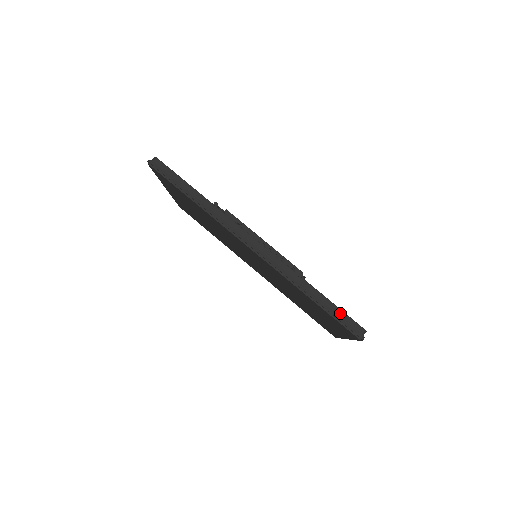
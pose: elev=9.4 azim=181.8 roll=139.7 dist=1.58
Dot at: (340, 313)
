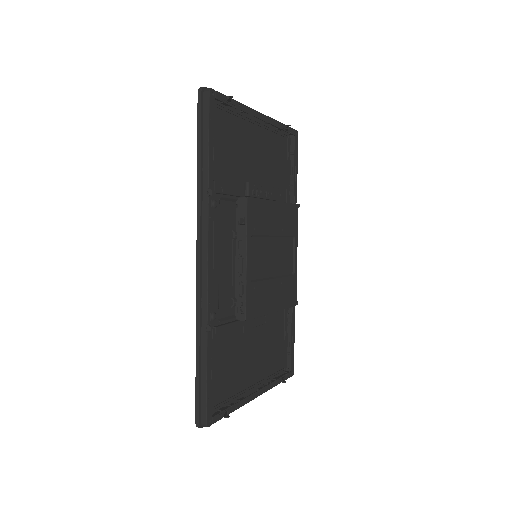
Dot at: (204, 391)
